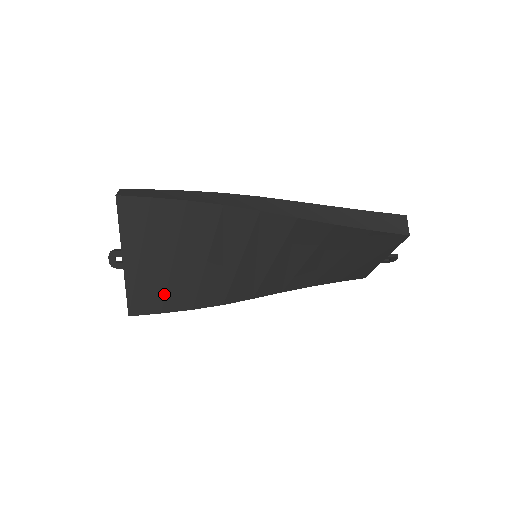
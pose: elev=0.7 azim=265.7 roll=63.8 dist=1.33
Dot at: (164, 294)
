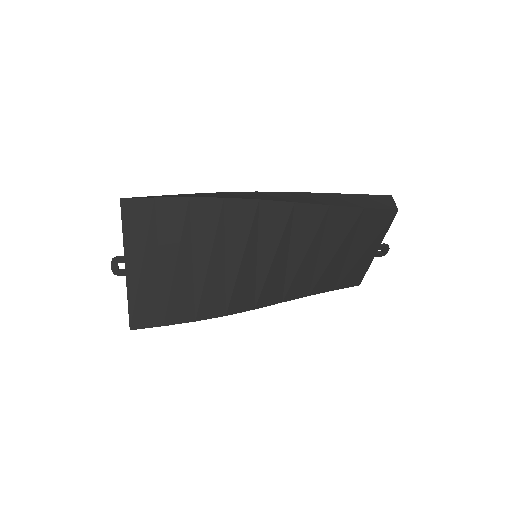
Dot at: (167, 303)
